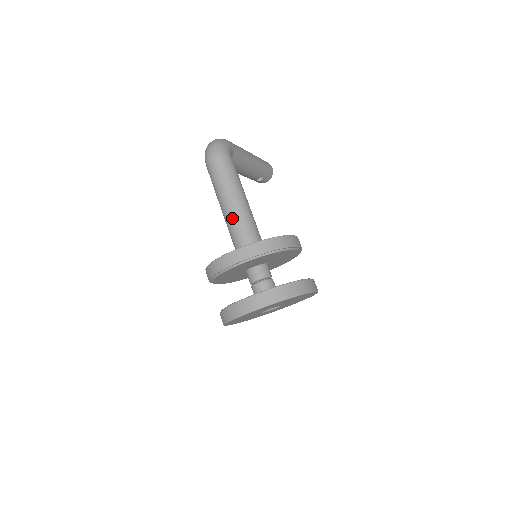
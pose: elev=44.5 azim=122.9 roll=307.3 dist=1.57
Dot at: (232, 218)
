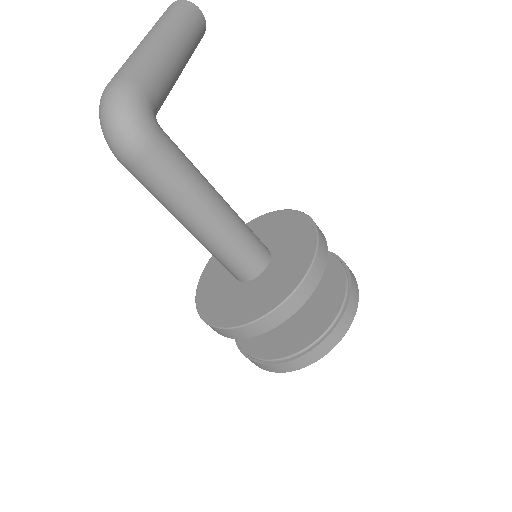
Dot at: (210, 244)
